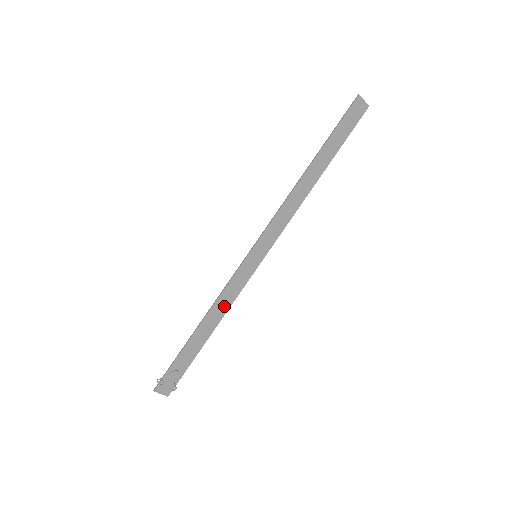
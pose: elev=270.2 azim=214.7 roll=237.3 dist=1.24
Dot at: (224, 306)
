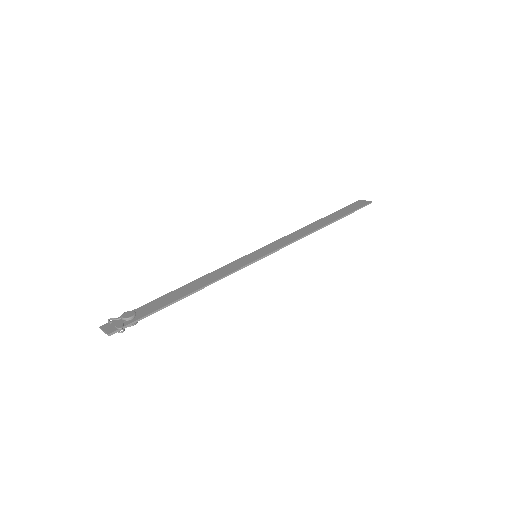
Dot at: (211, 279)
